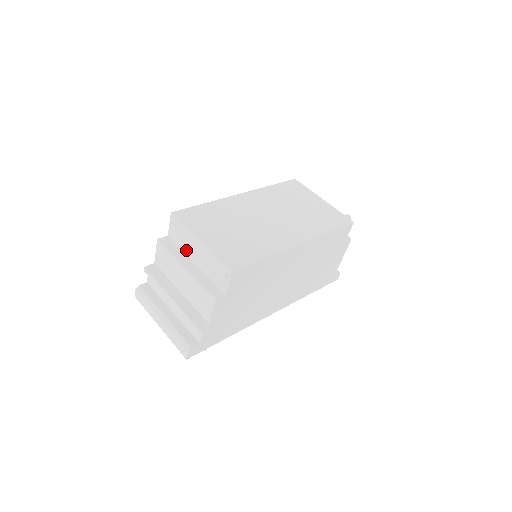
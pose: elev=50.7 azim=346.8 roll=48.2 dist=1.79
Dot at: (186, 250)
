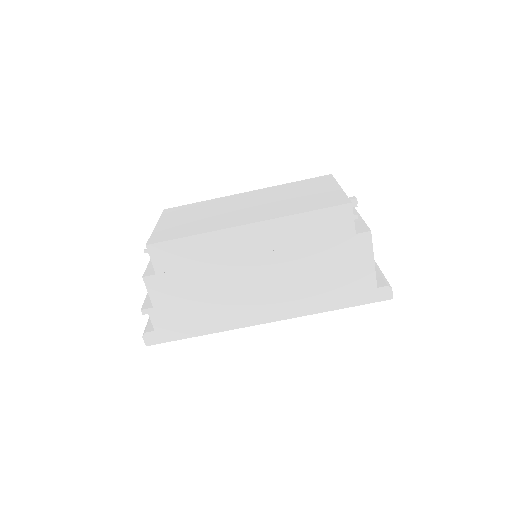
Dot at: occluded
